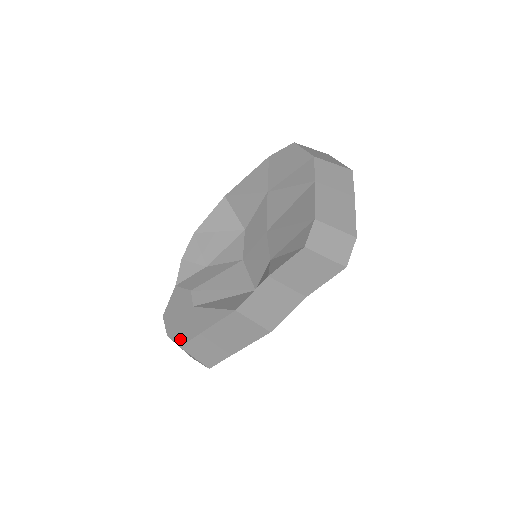
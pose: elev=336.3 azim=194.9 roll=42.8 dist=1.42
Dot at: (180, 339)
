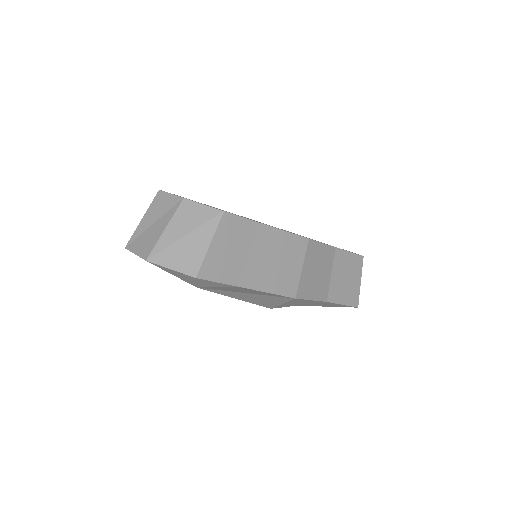
Dot at: occluded
